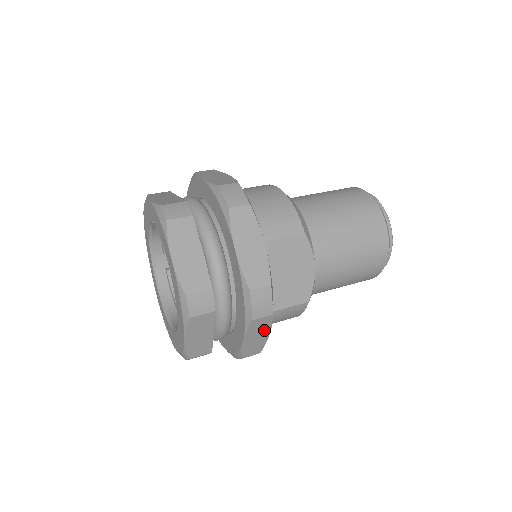
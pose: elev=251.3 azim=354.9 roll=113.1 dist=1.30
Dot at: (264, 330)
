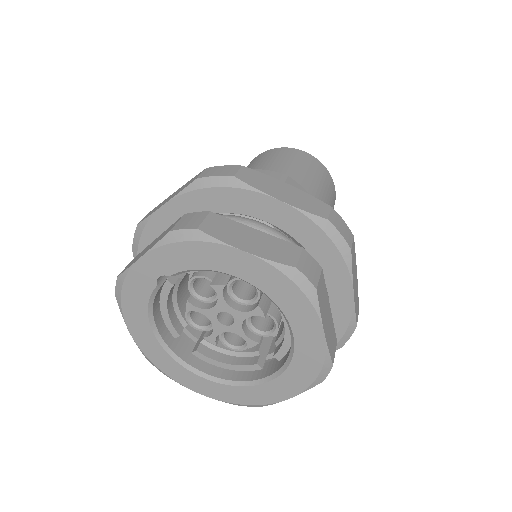
Dot at: (355, 267)
